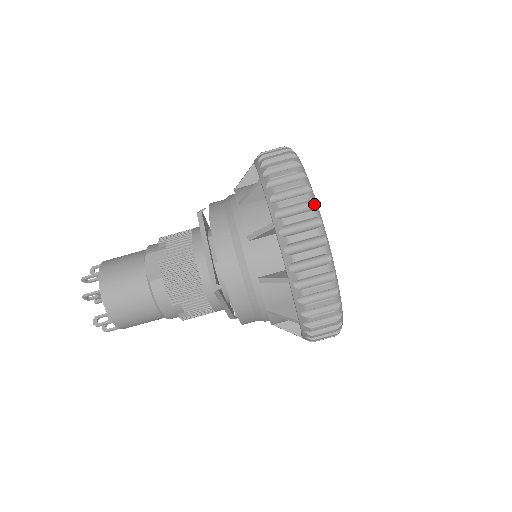
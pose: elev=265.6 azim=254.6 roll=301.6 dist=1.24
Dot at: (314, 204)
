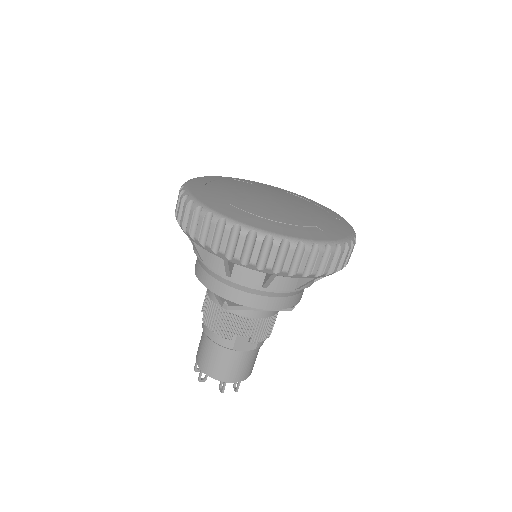
Dot at: (326, 246)
